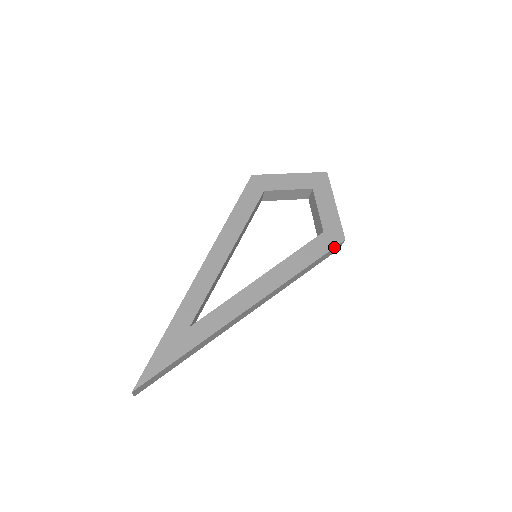
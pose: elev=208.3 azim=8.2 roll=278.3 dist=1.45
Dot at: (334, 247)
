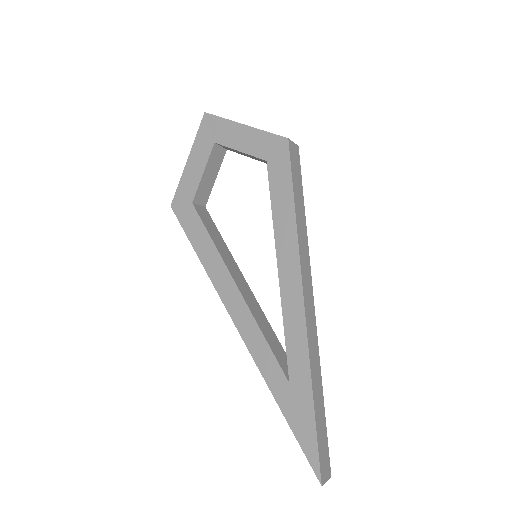
Dot at: (289, 159)
